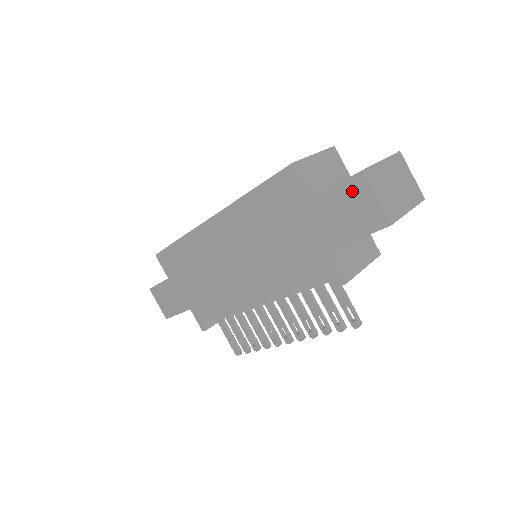
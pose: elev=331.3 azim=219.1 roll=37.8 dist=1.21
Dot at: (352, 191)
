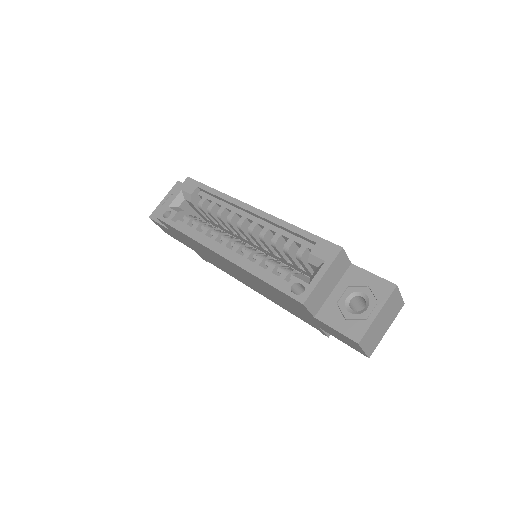
Dot at: (347, 339)
